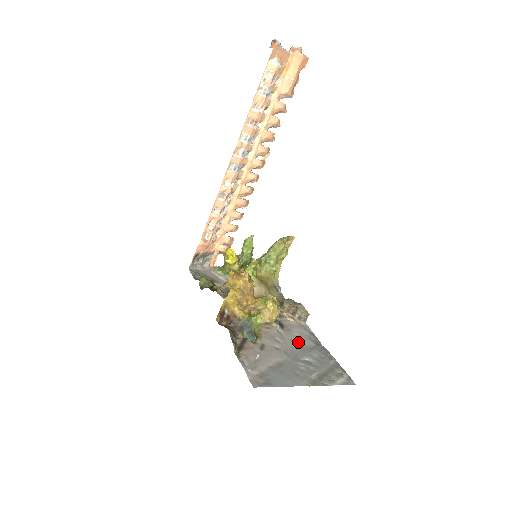
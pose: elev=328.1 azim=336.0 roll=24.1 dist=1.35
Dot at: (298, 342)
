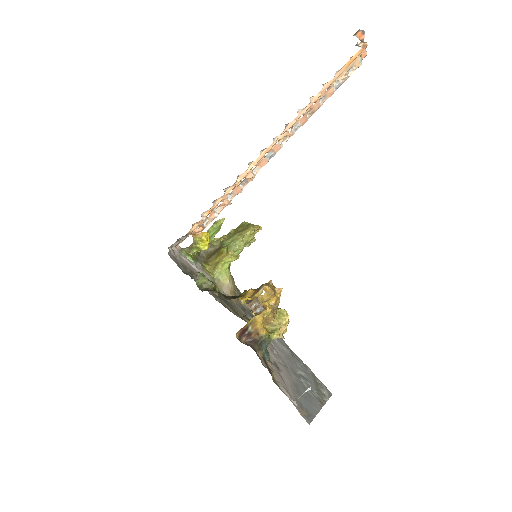
Dot at: (283, 351)
